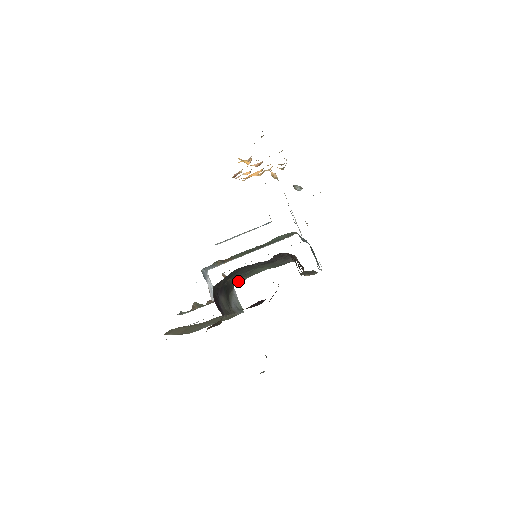
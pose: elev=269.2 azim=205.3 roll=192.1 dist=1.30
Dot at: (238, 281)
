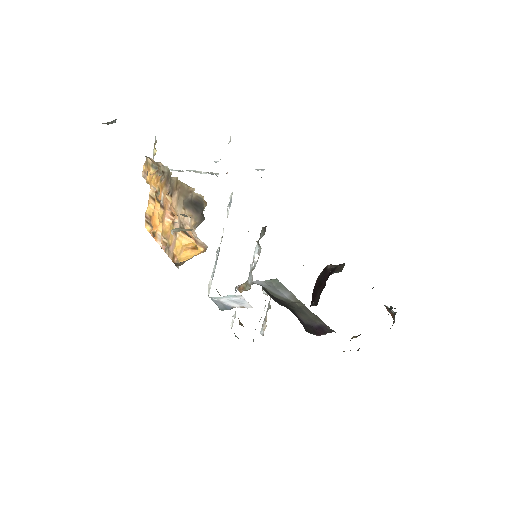
Dot at: occluded
